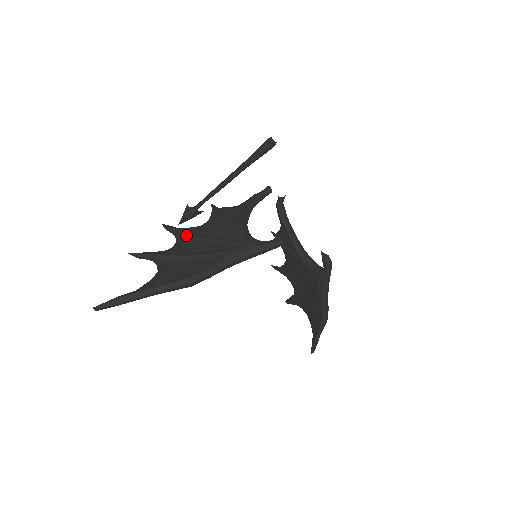
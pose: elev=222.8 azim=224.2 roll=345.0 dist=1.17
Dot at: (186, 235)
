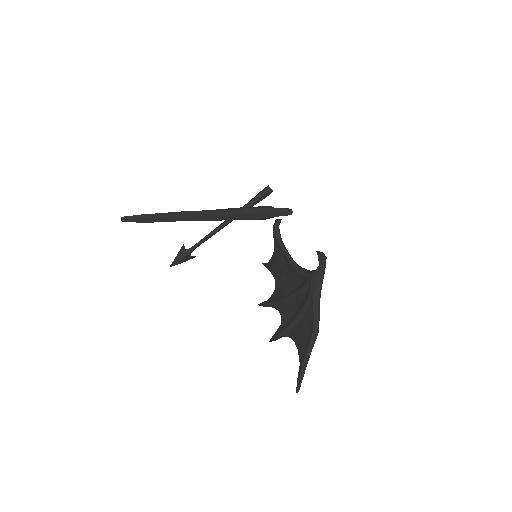
Dot at: occluded
